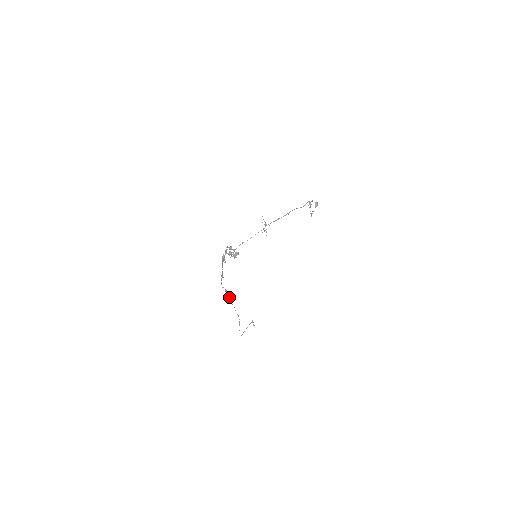
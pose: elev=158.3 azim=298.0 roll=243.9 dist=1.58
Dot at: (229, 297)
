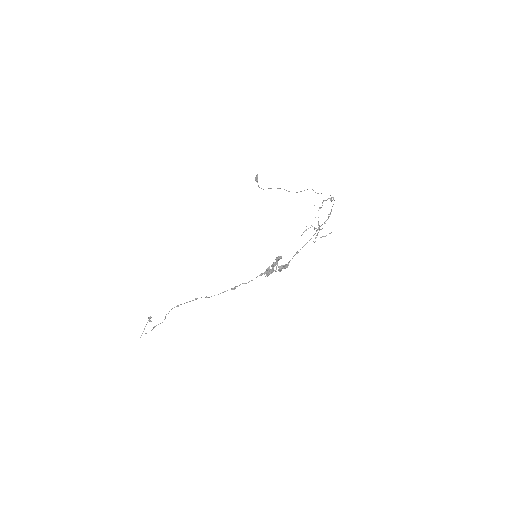
Dot at: occluded
